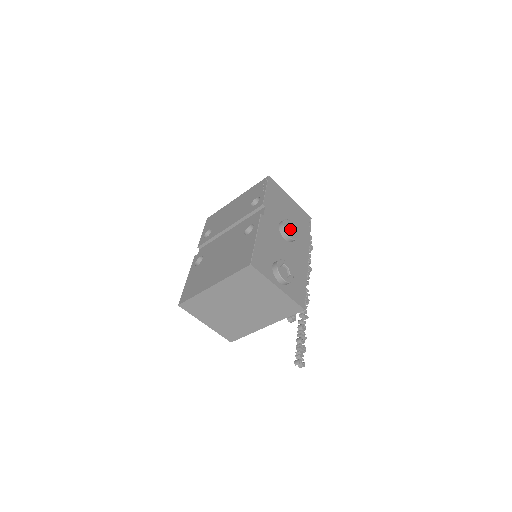
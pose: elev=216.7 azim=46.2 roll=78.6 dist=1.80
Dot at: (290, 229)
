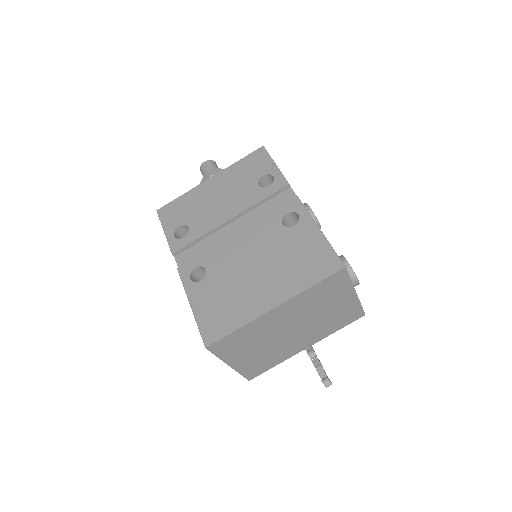
Dot at: occluded
